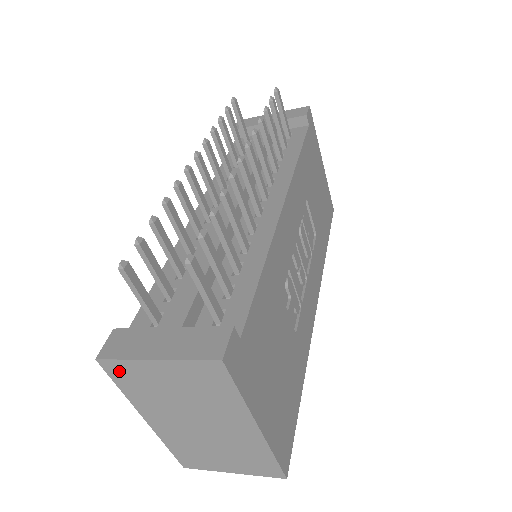
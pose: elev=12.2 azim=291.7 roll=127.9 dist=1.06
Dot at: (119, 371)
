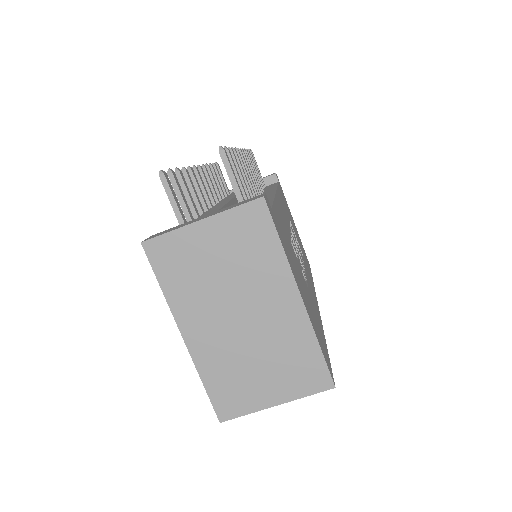
Dot at: (163, 253)
